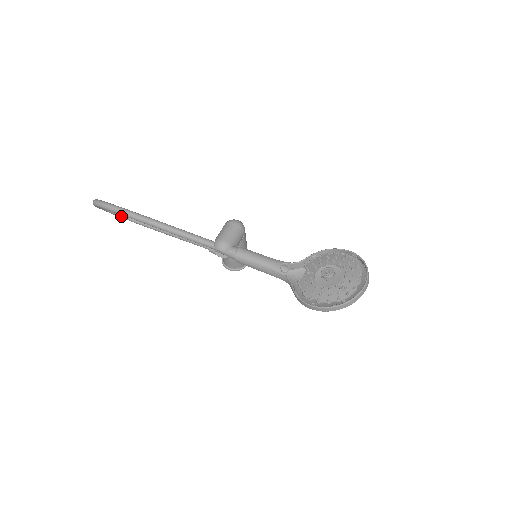
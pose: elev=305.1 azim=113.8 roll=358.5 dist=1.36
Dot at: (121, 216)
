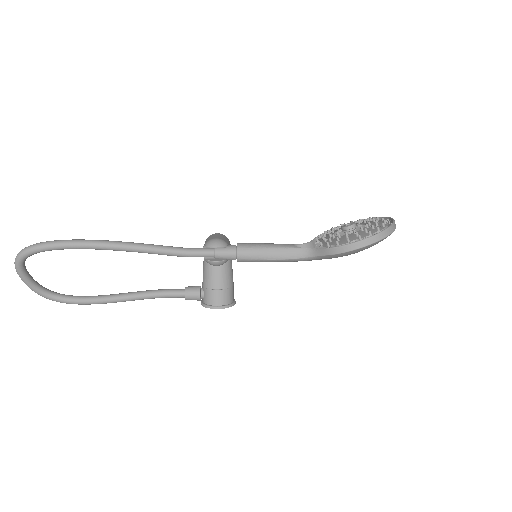
Dot at: (47, 294)
